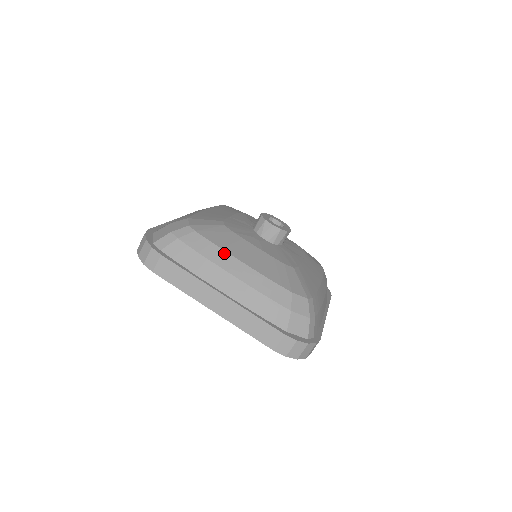
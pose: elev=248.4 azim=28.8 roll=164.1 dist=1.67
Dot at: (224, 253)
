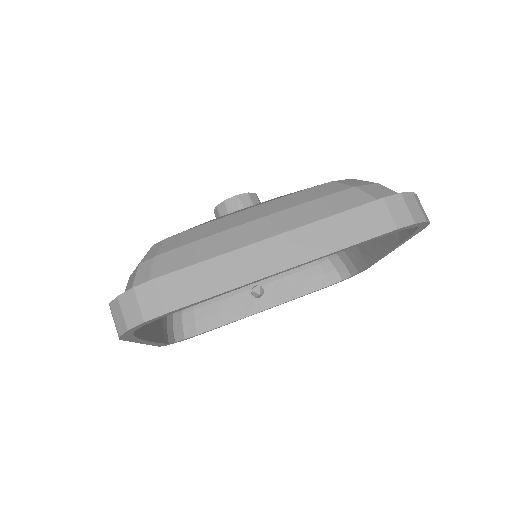
Dot at: (222, 219)
